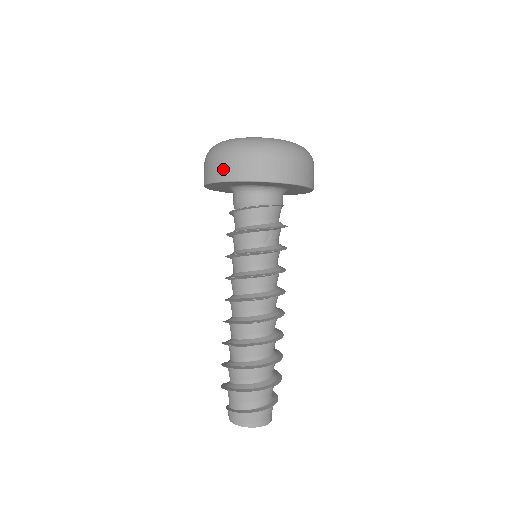
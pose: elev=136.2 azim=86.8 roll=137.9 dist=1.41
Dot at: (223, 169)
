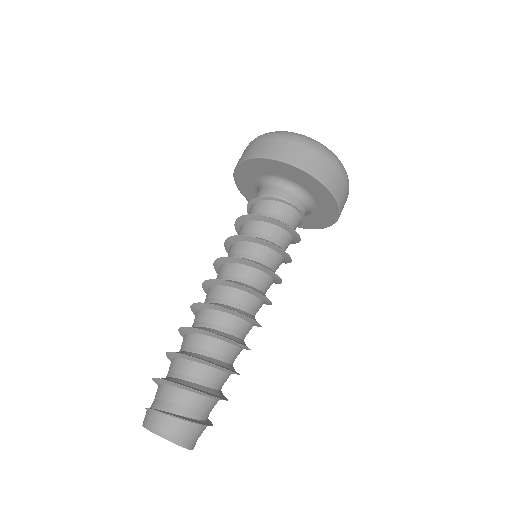
Dot at: (260, 147)
